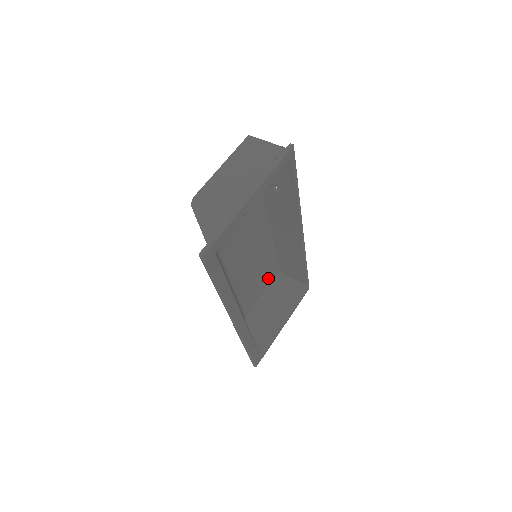
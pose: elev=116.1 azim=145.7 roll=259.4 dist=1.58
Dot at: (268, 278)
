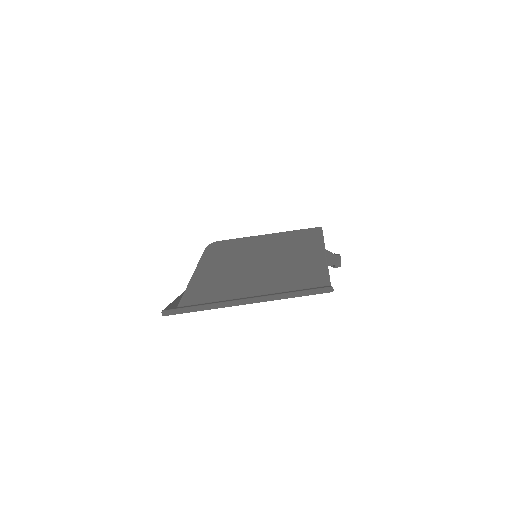
Dot at: occluded
